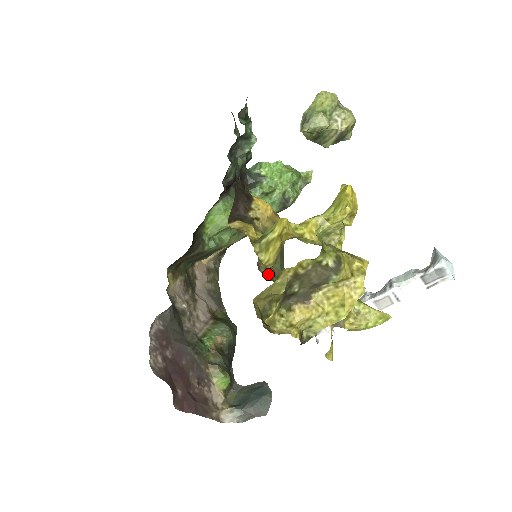
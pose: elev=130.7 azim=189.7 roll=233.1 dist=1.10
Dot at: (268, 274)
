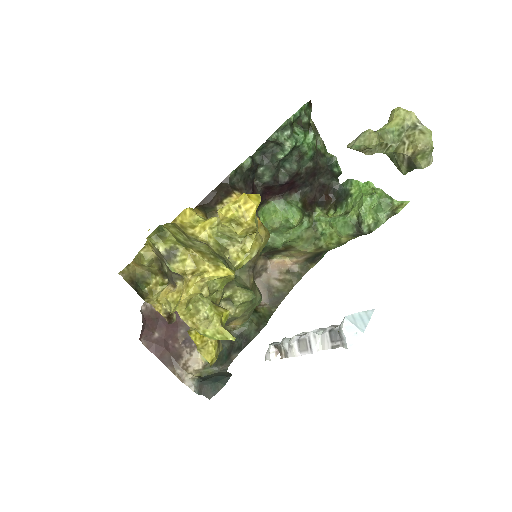
Dot at: occluded
